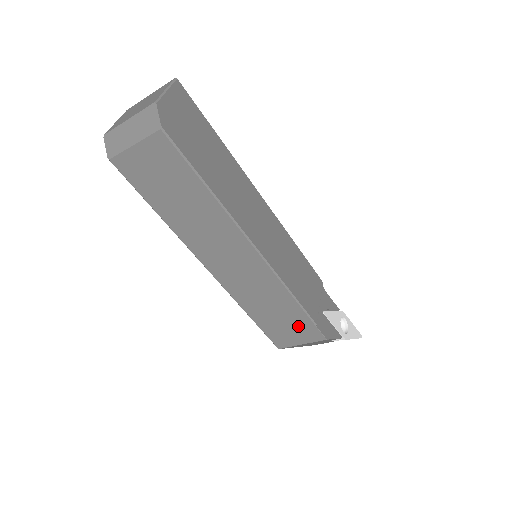
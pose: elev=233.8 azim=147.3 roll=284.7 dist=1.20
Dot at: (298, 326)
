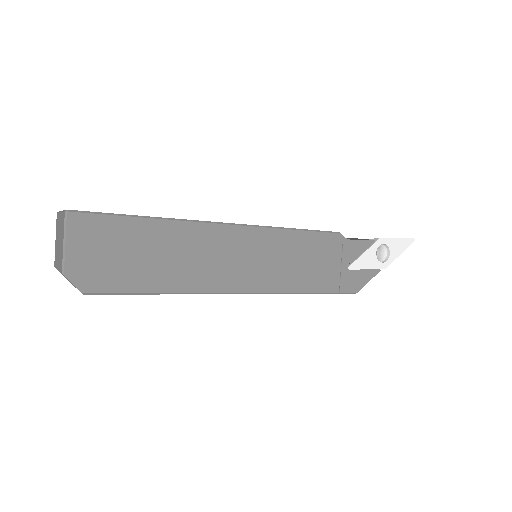
Dot at: occluded
